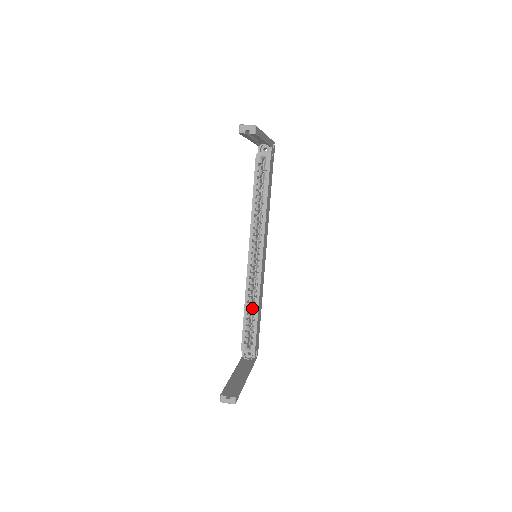
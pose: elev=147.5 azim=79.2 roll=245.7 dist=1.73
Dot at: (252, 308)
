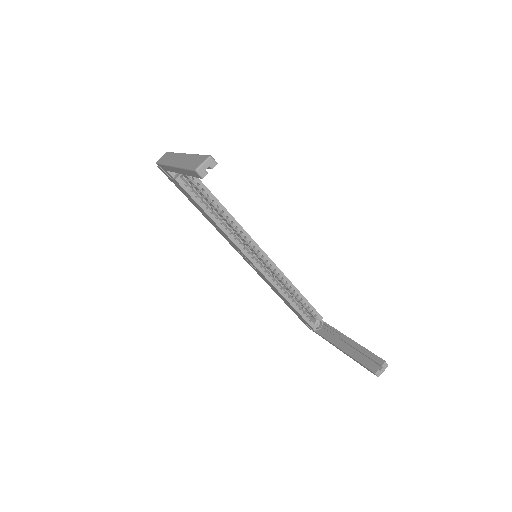
Dot at: occluded
